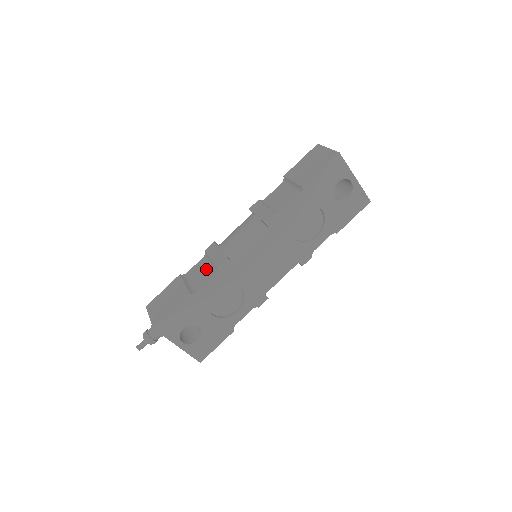
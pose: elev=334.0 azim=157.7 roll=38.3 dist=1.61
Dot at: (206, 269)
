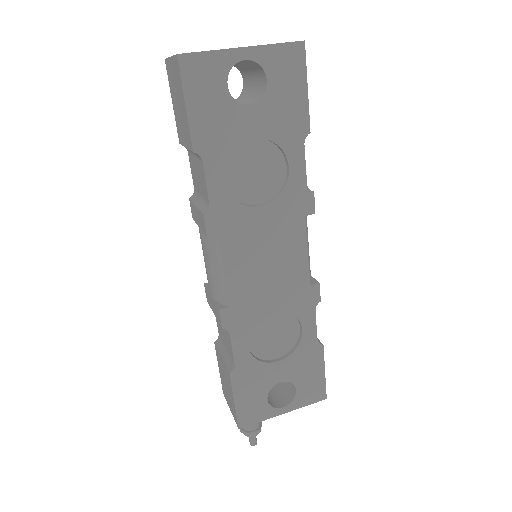
Dot at: occluded
